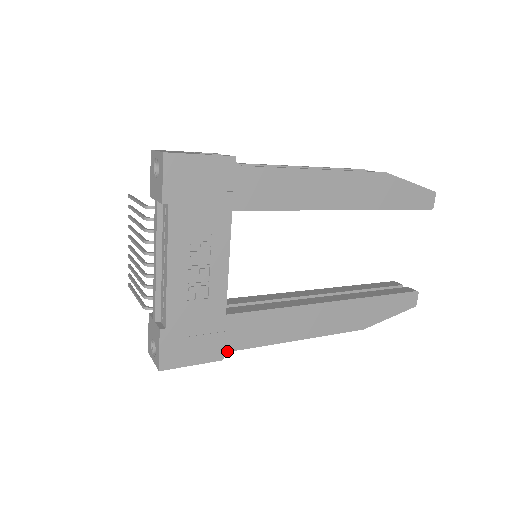
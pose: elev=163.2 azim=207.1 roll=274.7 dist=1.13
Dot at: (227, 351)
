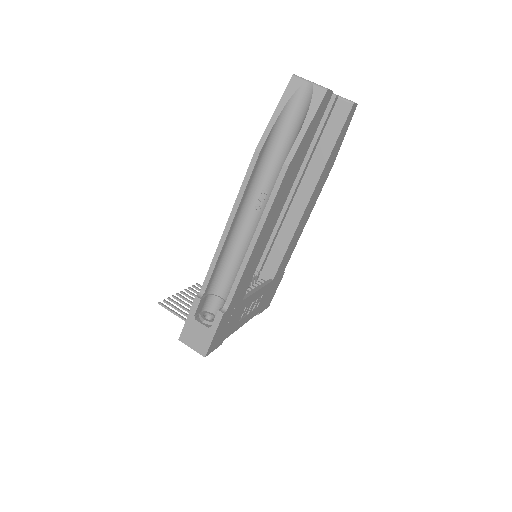
Dot at: occluded
